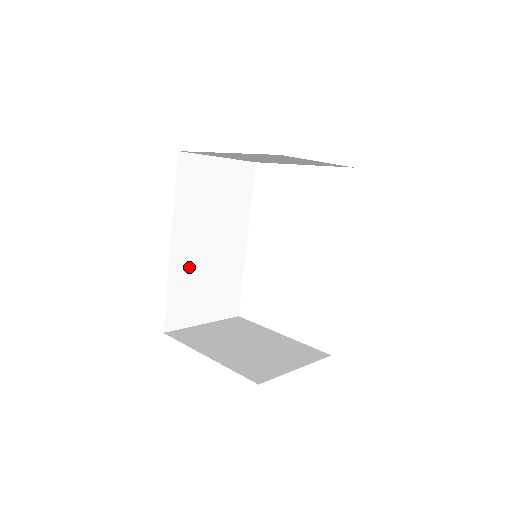
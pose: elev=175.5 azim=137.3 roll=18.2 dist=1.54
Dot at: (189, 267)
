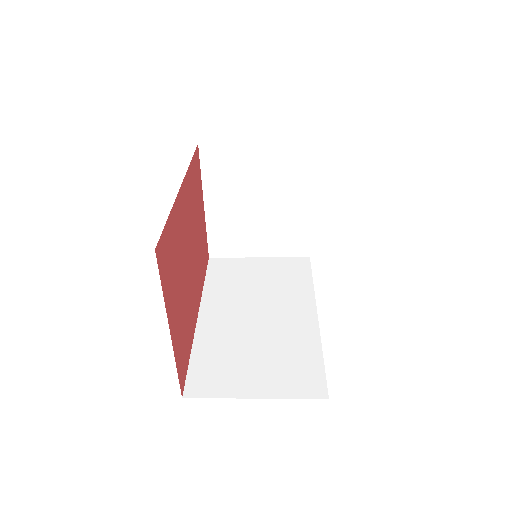
Dot at: (225, 334)
